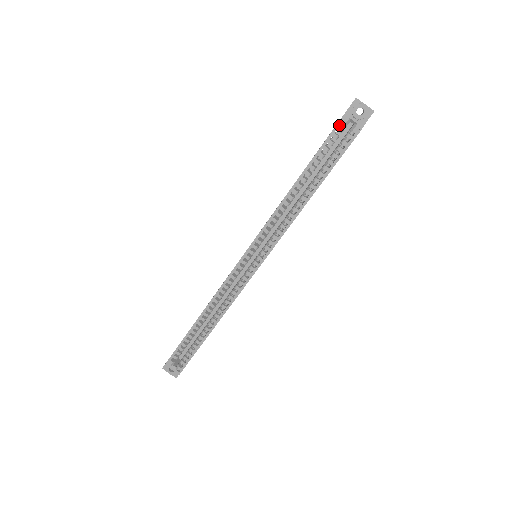
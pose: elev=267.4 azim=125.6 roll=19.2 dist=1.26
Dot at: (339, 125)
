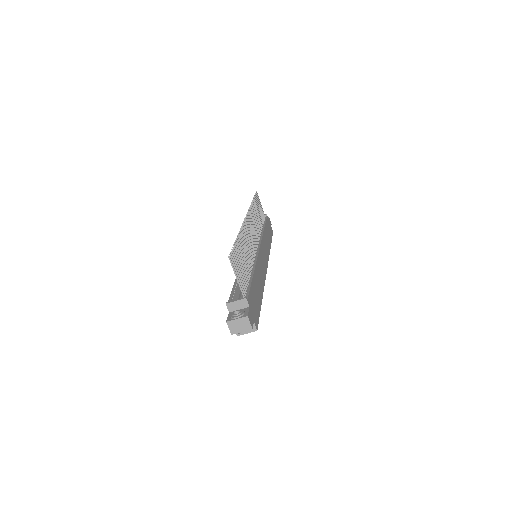
Dot at: occluded
